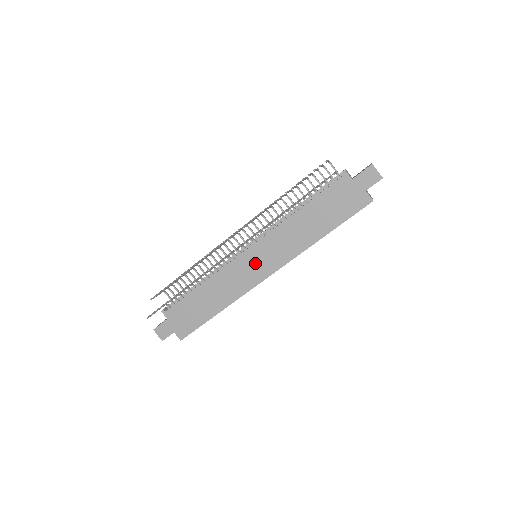
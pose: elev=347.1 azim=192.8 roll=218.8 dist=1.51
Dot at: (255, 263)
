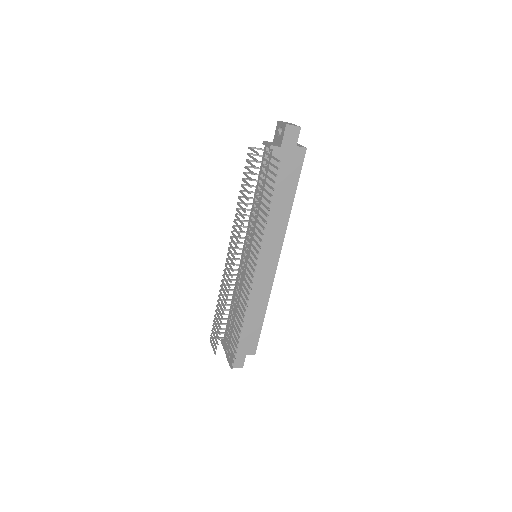
Dot at: (262, 262)
